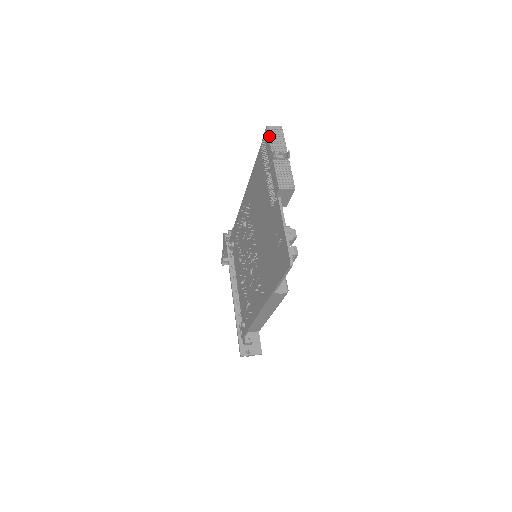
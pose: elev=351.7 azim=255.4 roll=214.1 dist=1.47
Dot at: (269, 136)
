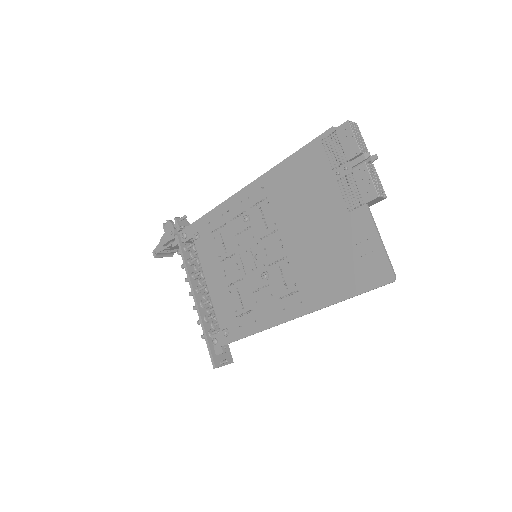
Dot at: (354, 133)
